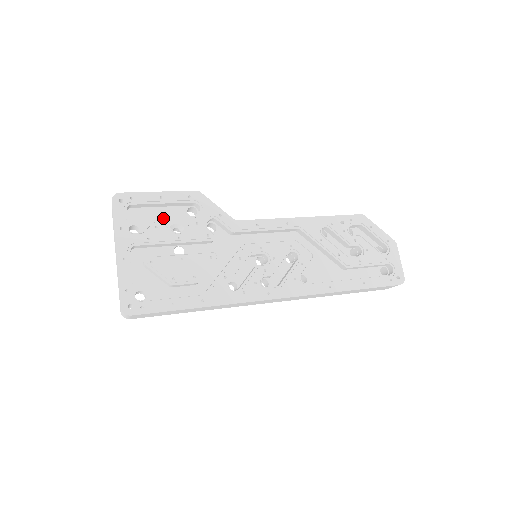
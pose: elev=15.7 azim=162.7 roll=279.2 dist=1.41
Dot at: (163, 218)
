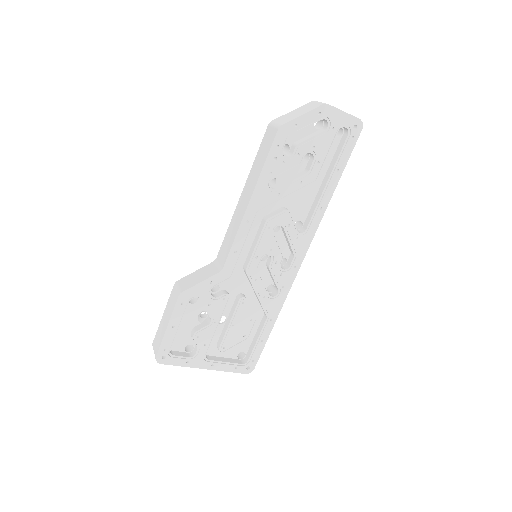
Dot at: (188, 325)
